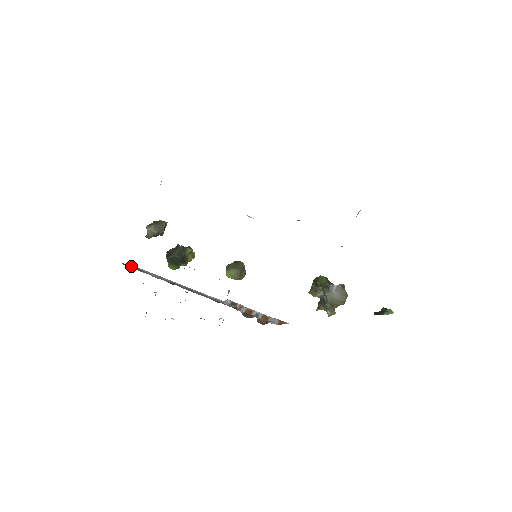
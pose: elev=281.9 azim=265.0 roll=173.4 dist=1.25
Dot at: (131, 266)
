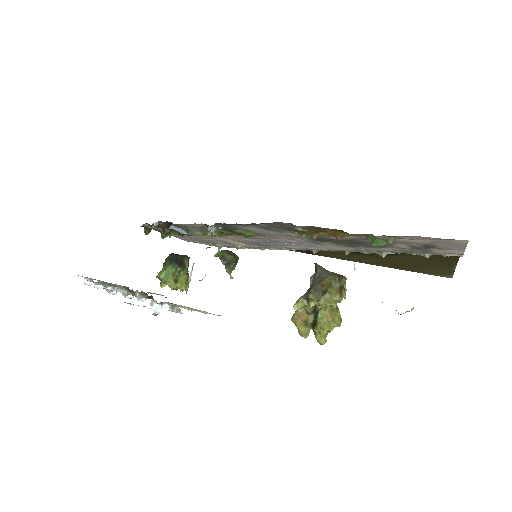
Dot at: occluded
